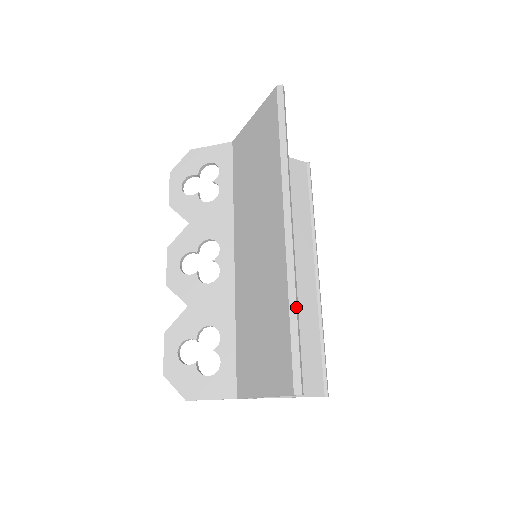
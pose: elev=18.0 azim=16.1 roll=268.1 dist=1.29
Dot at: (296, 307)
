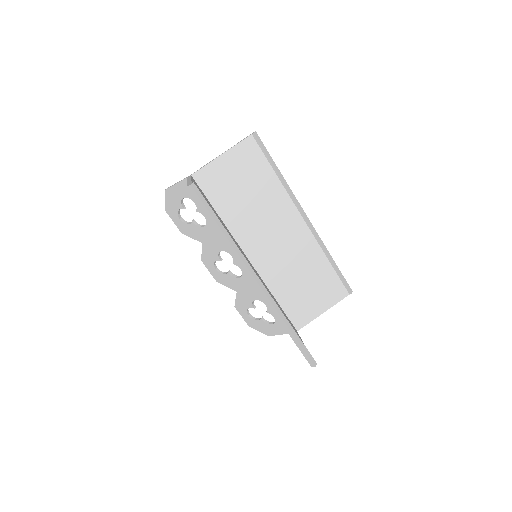
Dot at: (289, 329)
